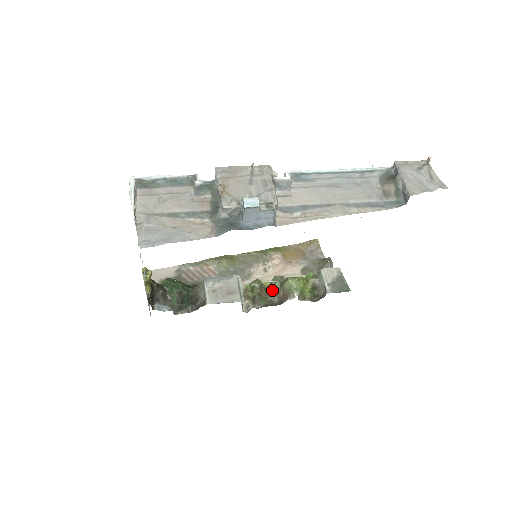
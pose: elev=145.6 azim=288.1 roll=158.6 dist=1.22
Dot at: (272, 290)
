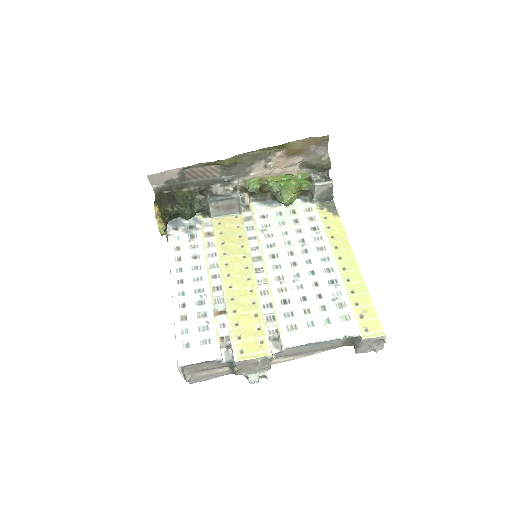
Dot at: occluded
